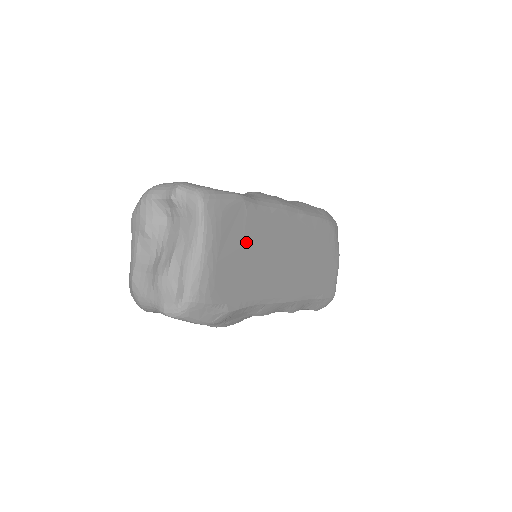
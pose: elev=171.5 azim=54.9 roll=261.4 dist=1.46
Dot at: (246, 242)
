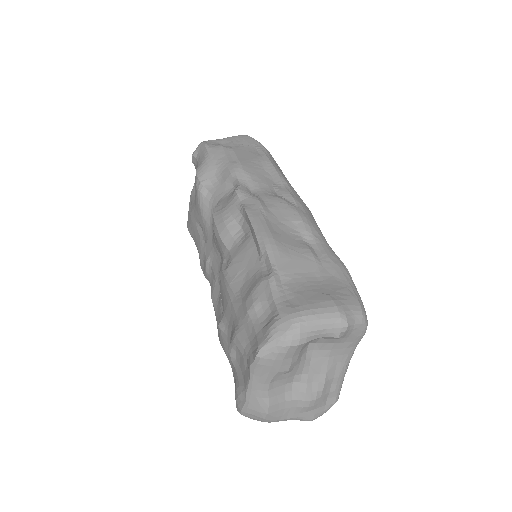
Dot at: occluded
